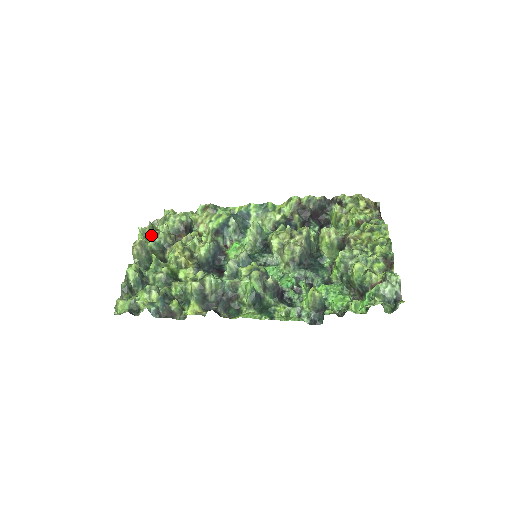
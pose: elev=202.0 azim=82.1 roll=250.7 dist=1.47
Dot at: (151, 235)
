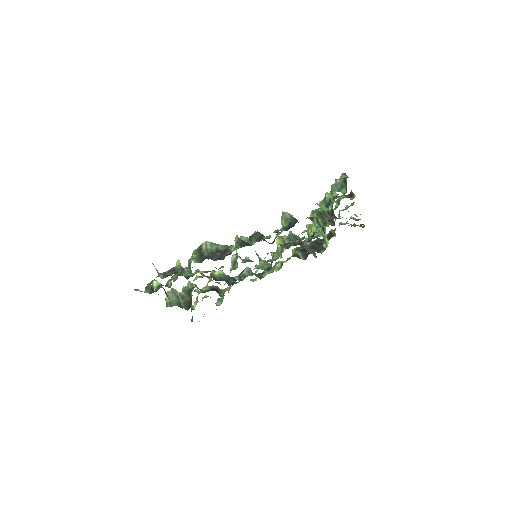
Dot at: (182, 289)
